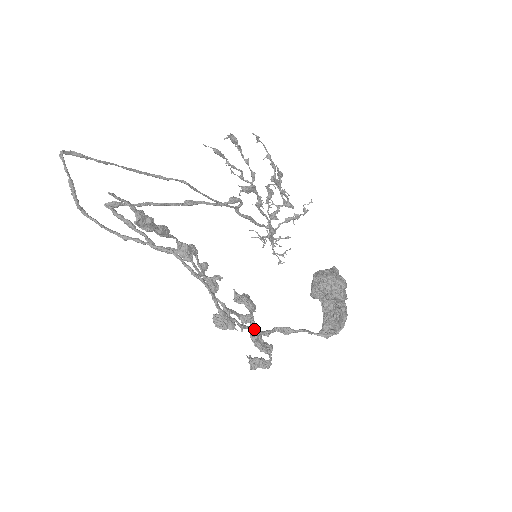
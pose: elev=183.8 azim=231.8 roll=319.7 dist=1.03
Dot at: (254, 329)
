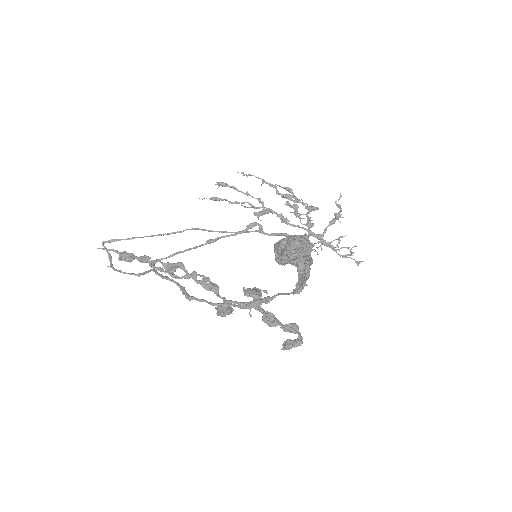
Dot at: (229, 305)
